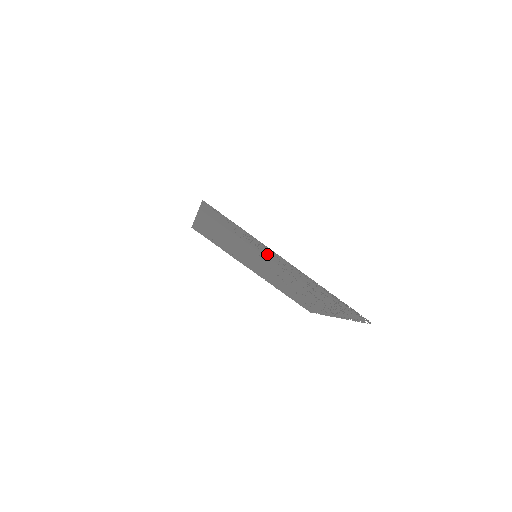
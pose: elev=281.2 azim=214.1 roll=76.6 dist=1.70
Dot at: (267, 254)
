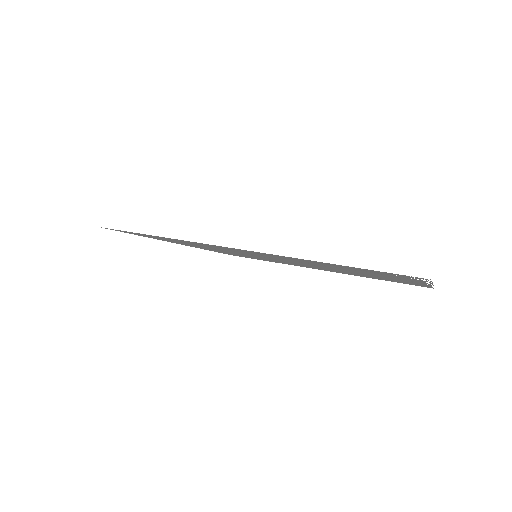
Dot at: occluded
